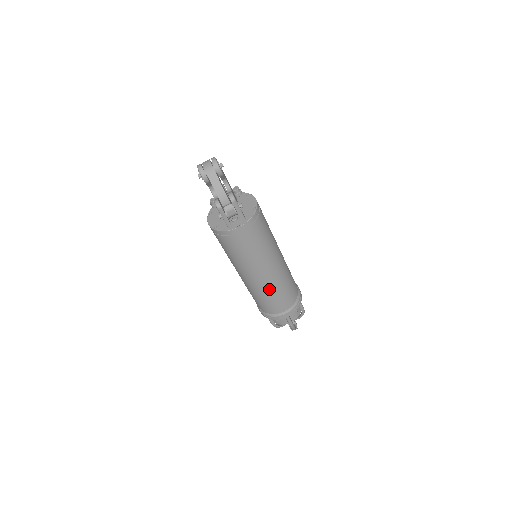
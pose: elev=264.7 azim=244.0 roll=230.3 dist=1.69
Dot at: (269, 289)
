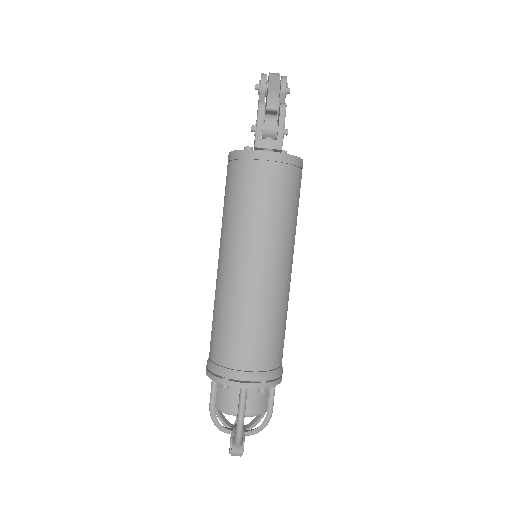
Dot at: (248, 301)
